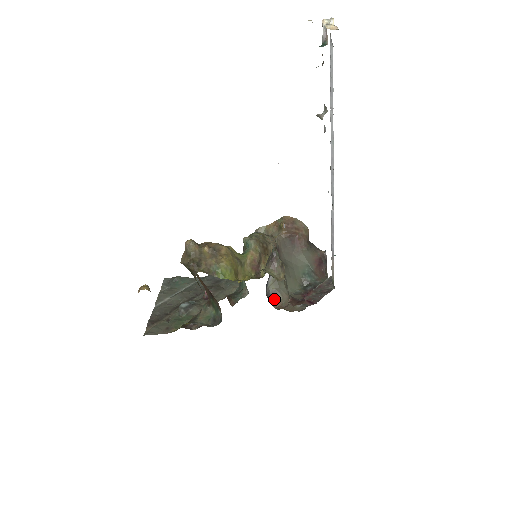
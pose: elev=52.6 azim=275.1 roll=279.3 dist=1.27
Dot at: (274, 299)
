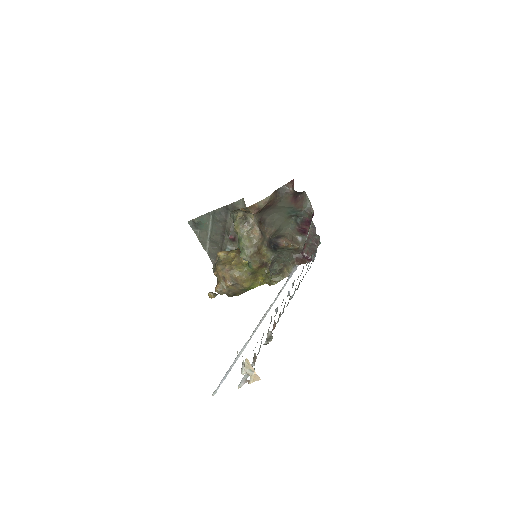
Dot at: (280, 237)
